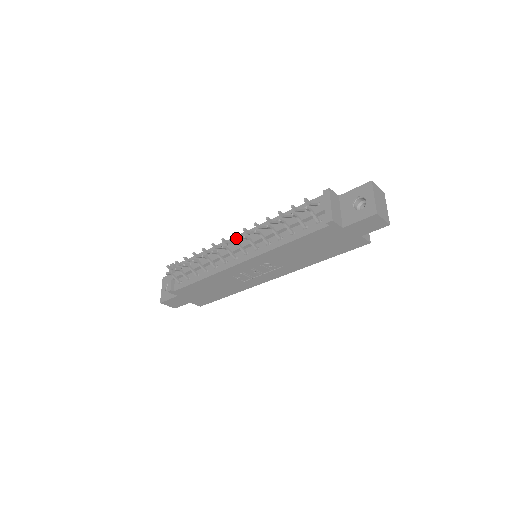
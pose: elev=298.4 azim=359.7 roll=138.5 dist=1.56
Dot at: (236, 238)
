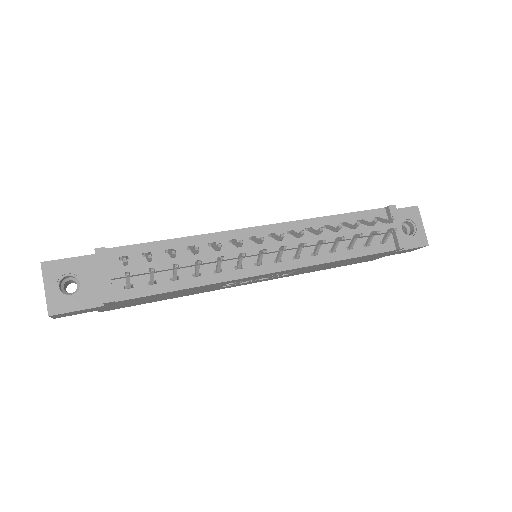
Dot at: (280, 240)
